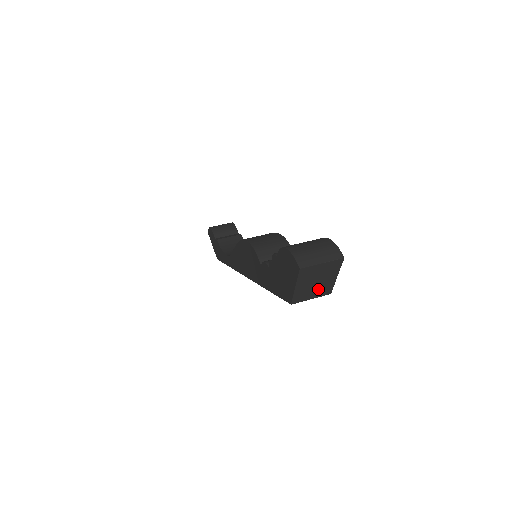
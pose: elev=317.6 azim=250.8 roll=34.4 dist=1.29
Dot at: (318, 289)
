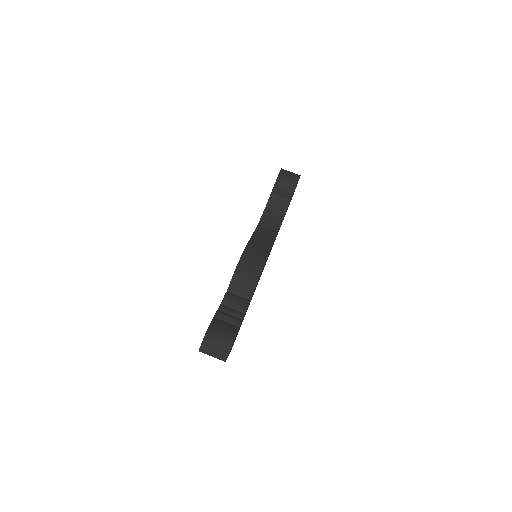
Dot at: occluded
